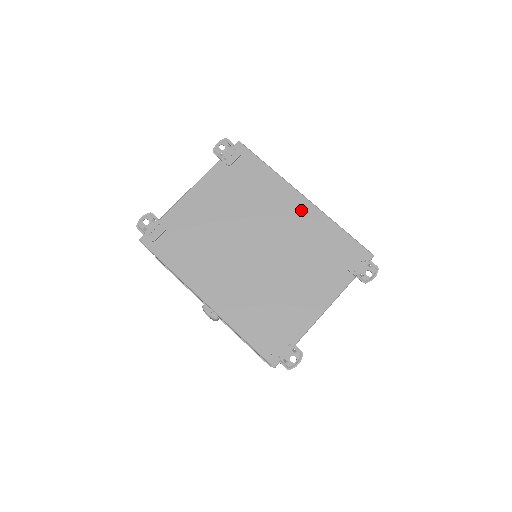
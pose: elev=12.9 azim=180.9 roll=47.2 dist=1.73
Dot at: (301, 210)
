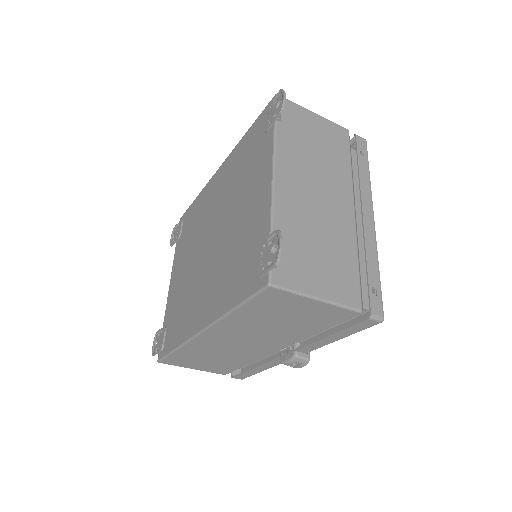
Dot at: (221, 175)
